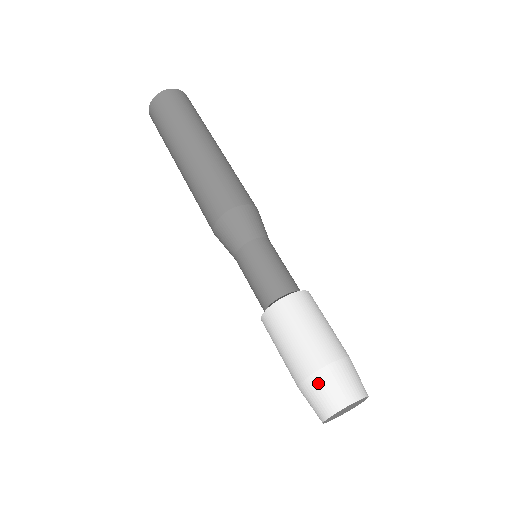
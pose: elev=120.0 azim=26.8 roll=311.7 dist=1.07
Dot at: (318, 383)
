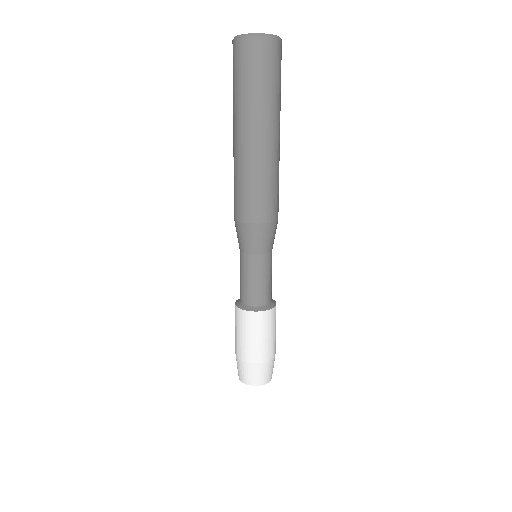
Dot at: (247, 368)
